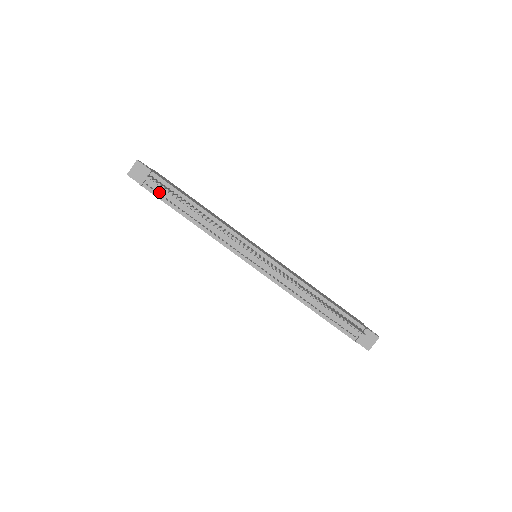
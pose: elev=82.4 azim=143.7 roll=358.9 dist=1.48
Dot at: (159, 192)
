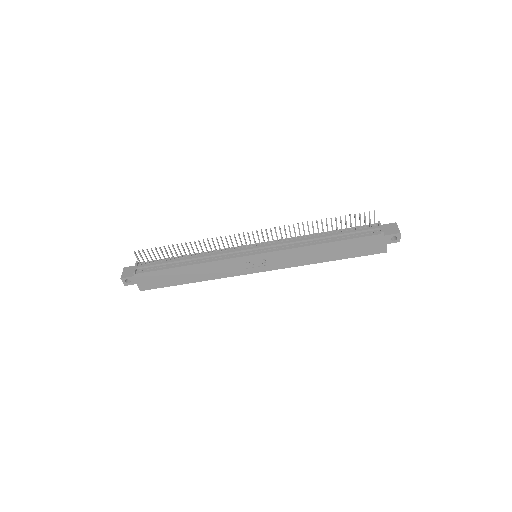
Dot at: (151, 268)
